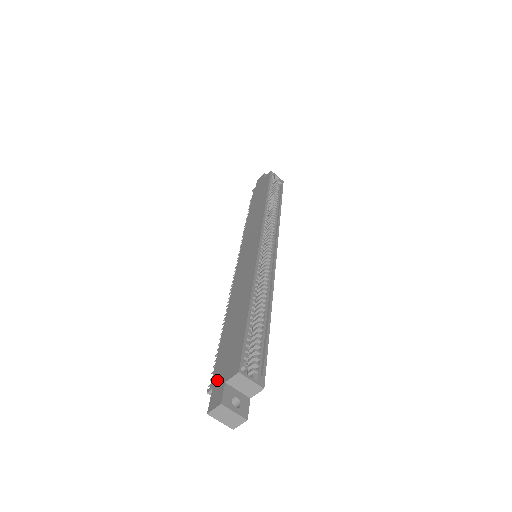
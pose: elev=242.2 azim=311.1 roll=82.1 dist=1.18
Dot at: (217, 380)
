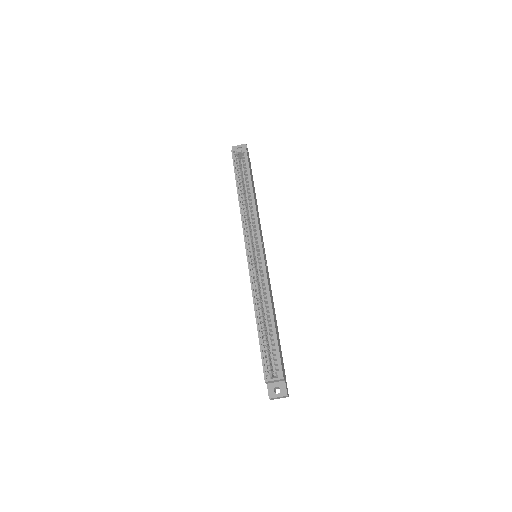
Dot at: occluded
